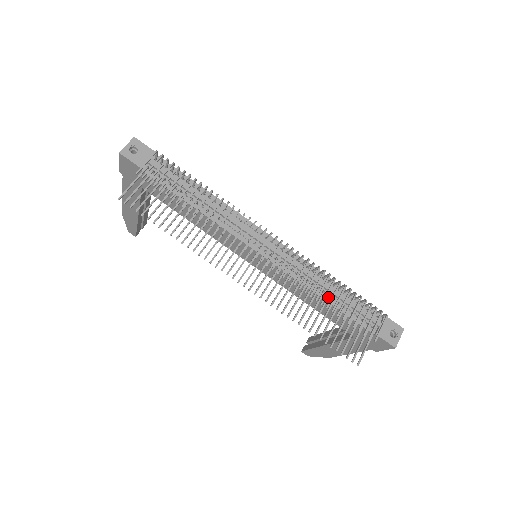
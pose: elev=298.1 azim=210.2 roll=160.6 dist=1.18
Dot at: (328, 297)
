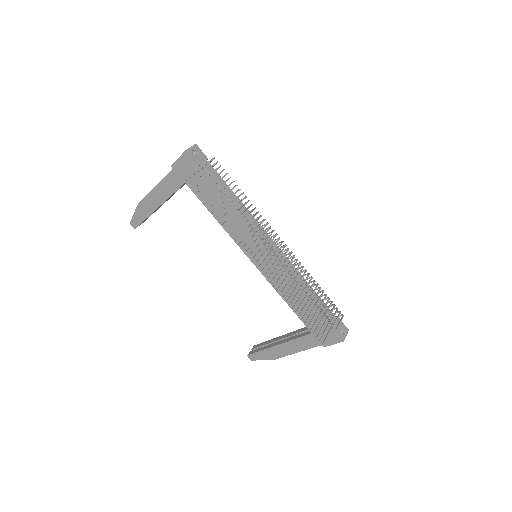
Dot at: occluded
